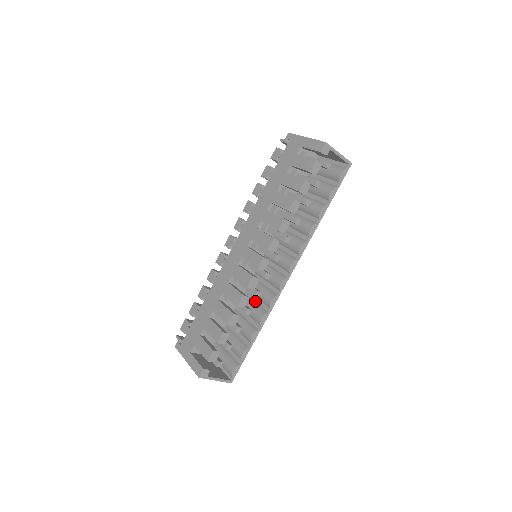
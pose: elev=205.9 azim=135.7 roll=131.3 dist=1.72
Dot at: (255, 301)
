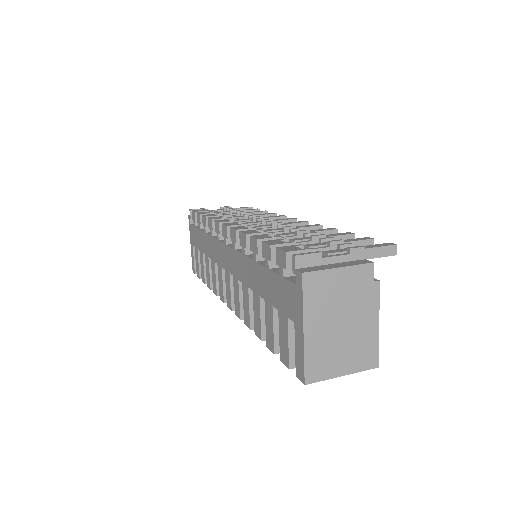
Dot at: occluded
